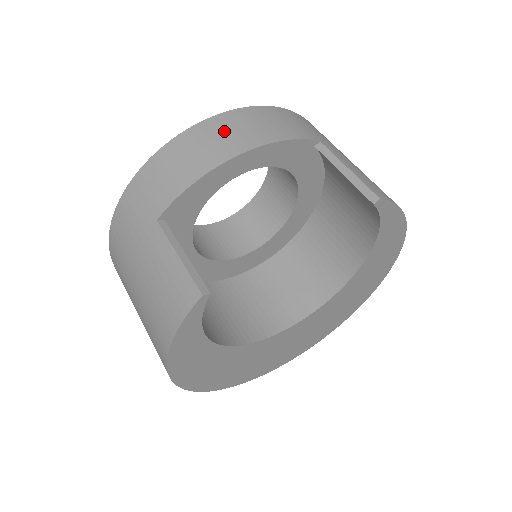
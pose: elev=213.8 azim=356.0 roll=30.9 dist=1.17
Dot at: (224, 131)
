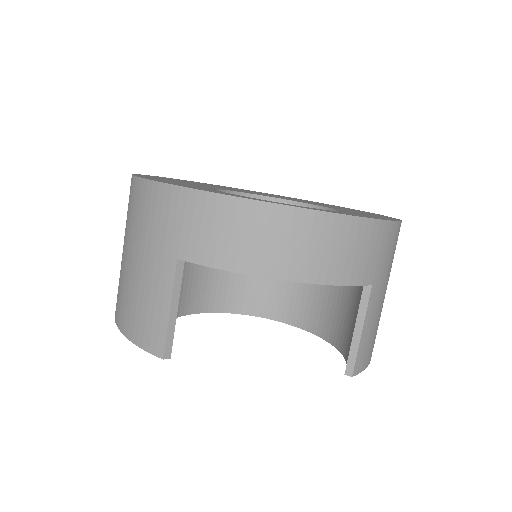
Dot at: (299, 239)
